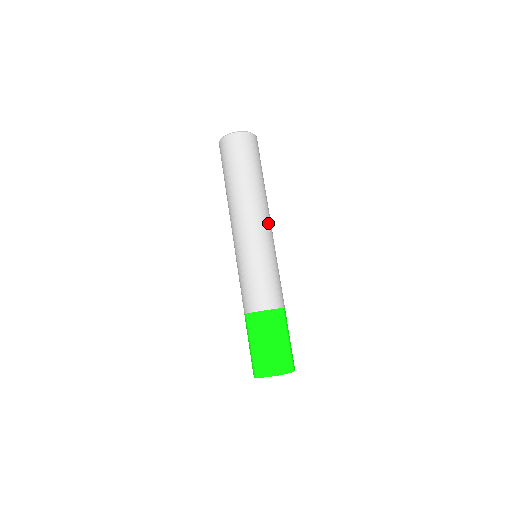
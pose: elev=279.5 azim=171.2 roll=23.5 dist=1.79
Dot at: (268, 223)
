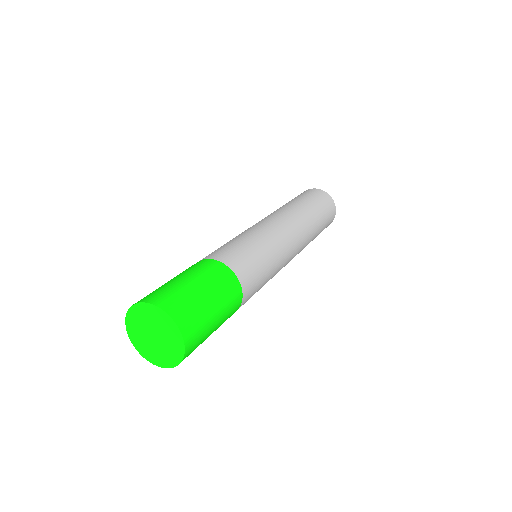
Dot at: (294, 255)
